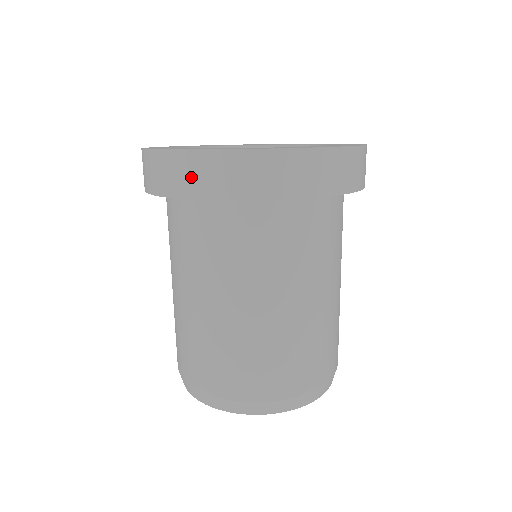
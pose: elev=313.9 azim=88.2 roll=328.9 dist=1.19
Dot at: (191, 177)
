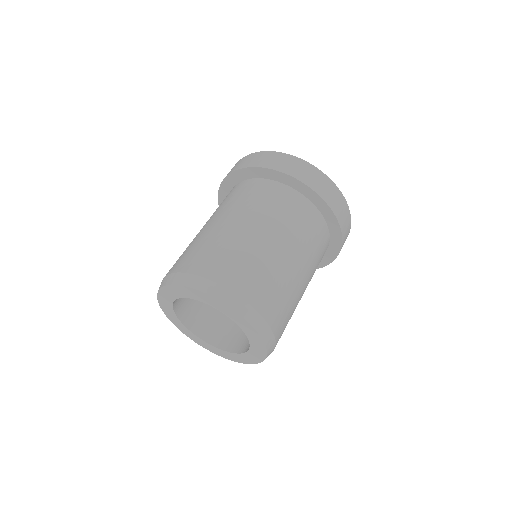
Dot at: occluded
